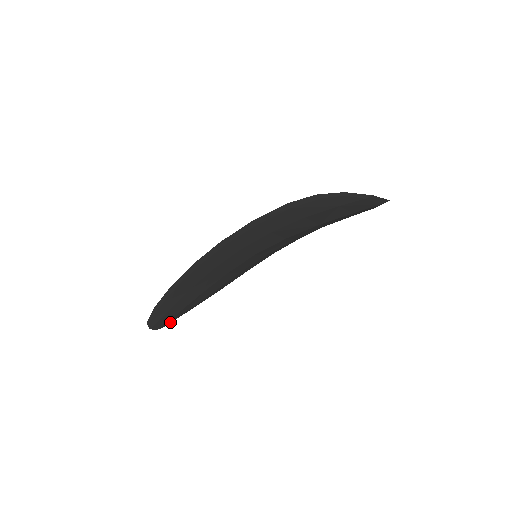
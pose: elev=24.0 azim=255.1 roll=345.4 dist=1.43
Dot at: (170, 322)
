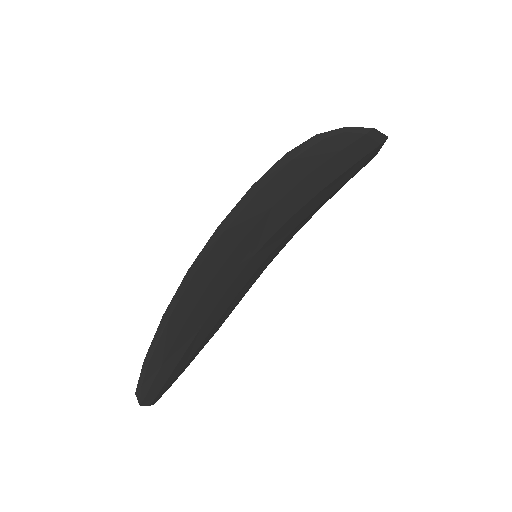
Dot at: (164, 391)
